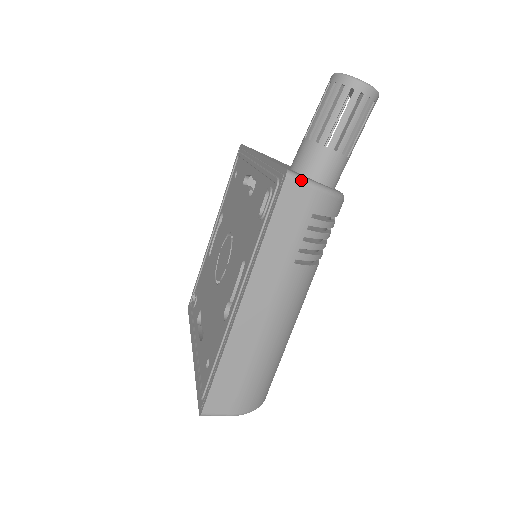
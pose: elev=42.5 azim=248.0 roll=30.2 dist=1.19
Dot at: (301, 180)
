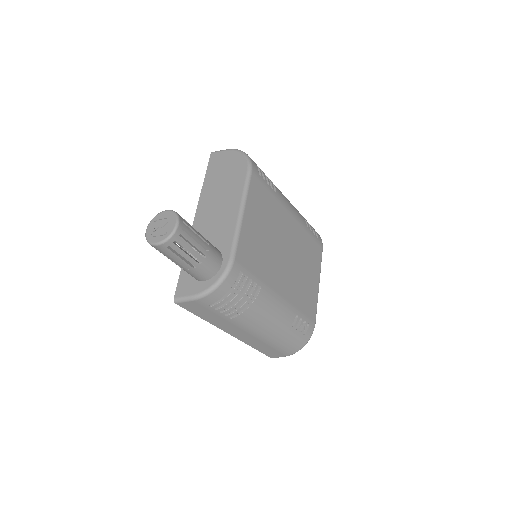
Dot at: (184, 301)
